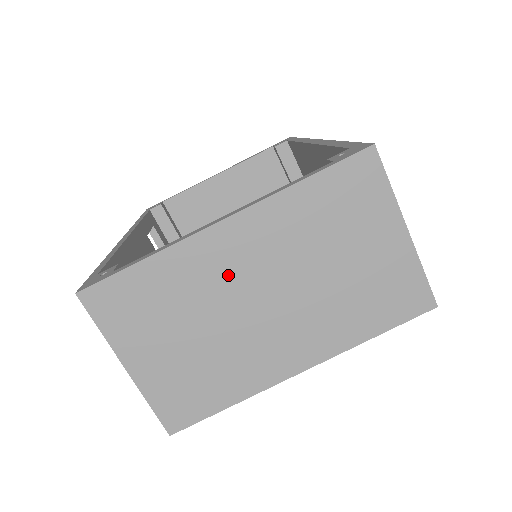
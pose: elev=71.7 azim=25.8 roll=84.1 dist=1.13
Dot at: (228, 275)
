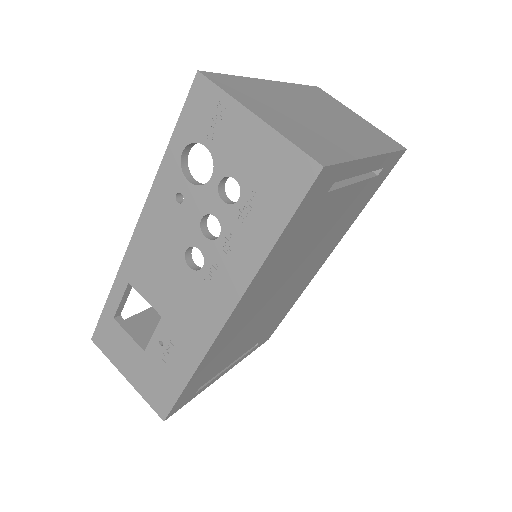
Dot at: (290, 100)
